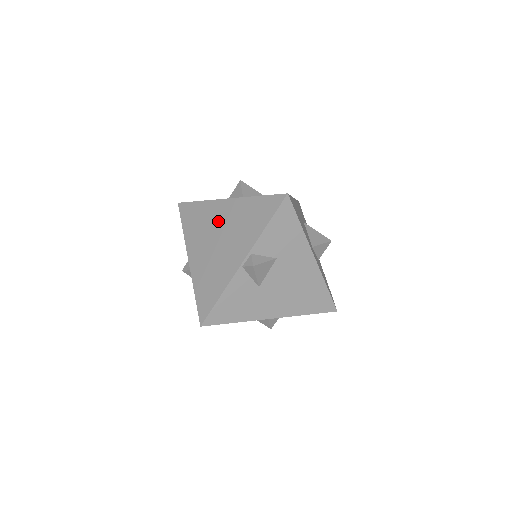
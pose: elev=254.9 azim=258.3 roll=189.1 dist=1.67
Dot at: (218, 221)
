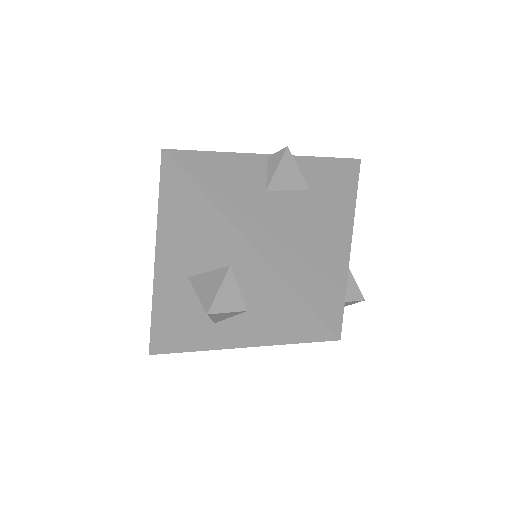
Dot at: occluded
